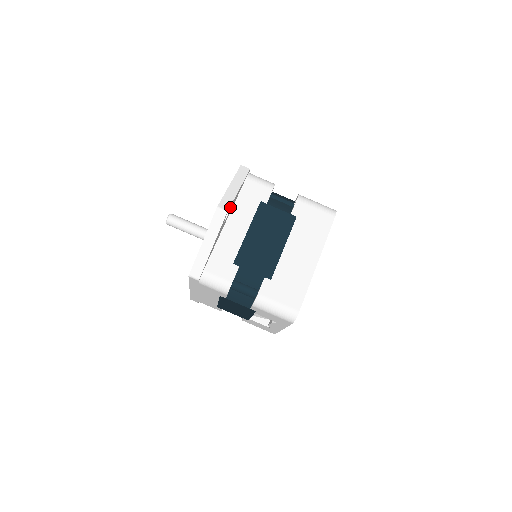
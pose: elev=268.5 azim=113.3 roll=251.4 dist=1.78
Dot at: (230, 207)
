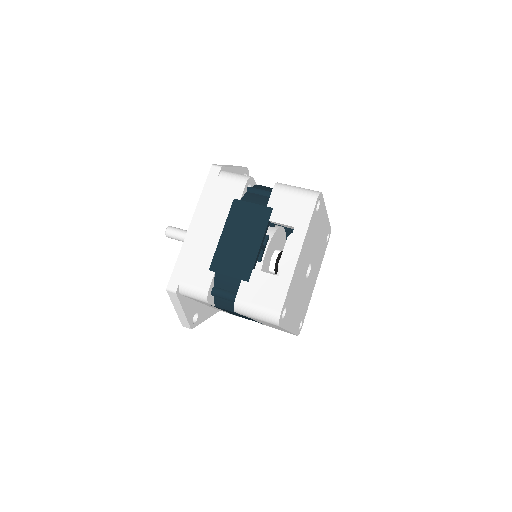
Dot at: occluded
